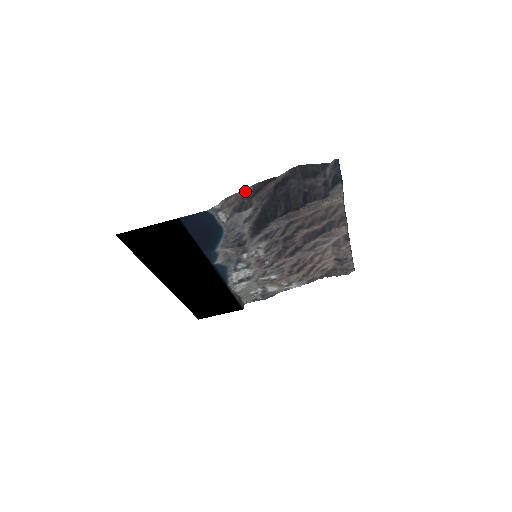
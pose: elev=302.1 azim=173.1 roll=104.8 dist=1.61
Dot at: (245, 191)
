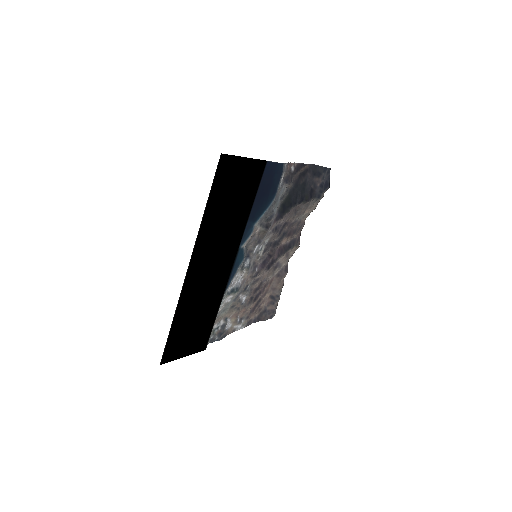
Dot at: (293, 165)
